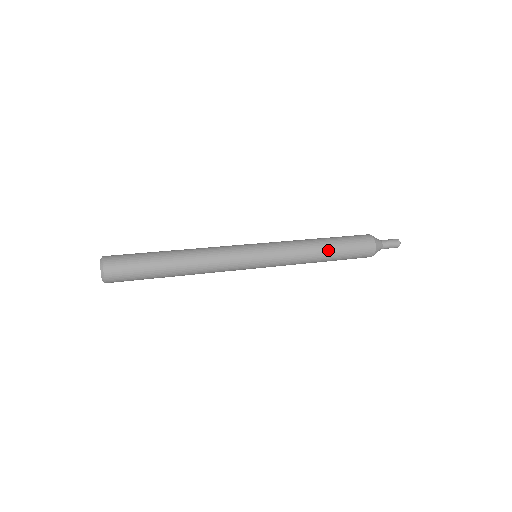
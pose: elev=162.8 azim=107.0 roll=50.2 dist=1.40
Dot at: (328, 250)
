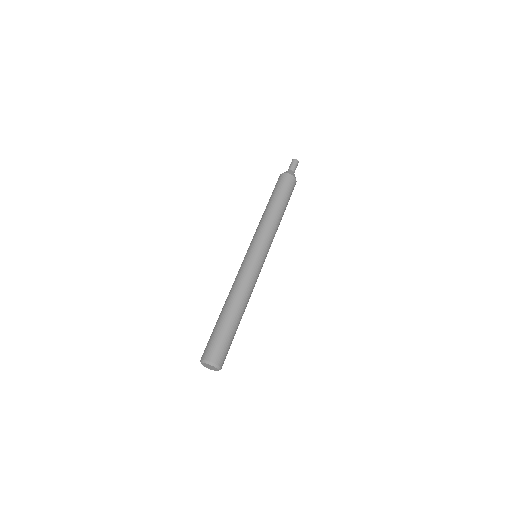
Dot at: occluded
